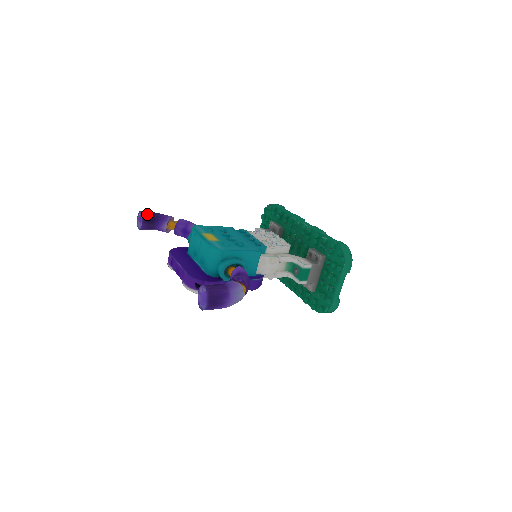
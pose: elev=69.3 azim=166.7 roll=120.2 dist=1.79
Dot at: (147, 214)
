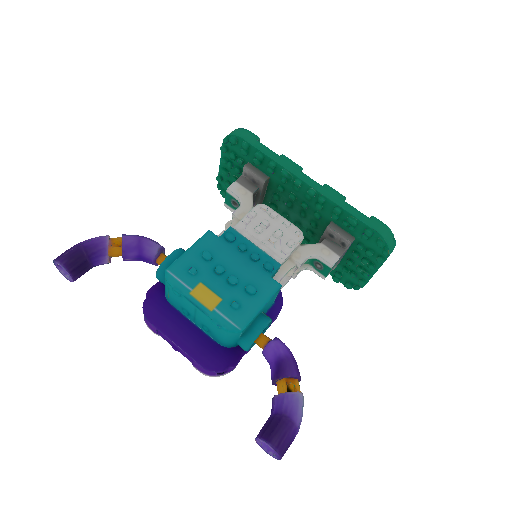
Dot at: (72, 263)
